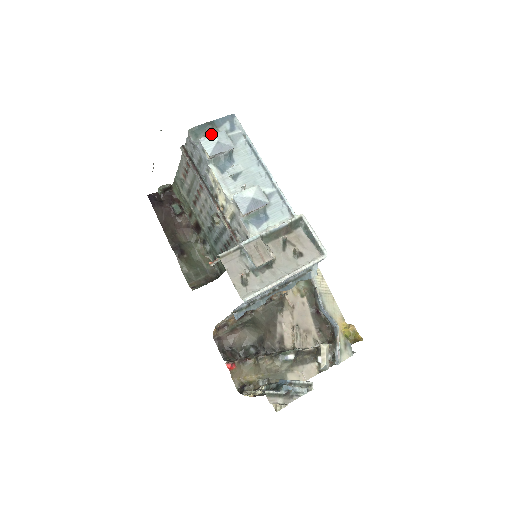
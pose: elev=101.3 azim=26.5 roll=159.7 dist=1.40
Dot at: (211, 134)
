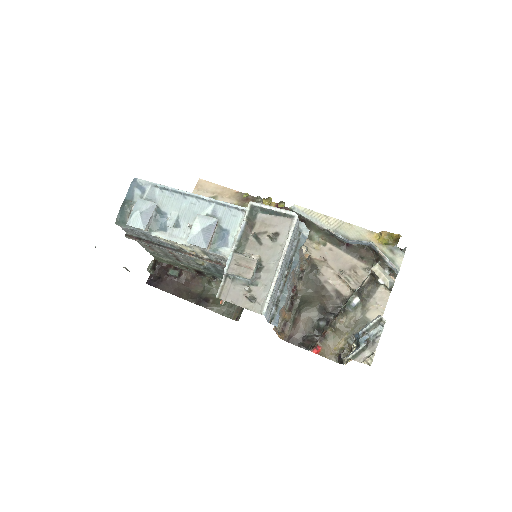
Dot at: (131, 211)
